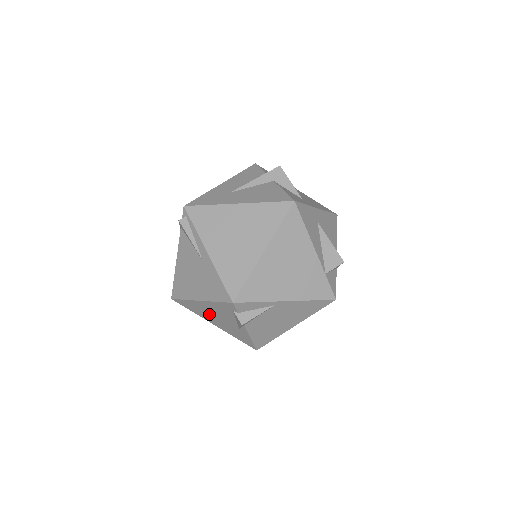
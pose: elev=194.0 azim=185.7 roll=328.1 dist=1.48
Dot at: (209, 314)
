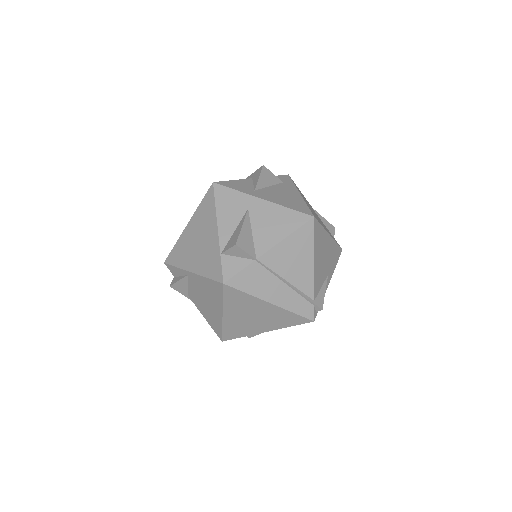
Dot at: occluded
